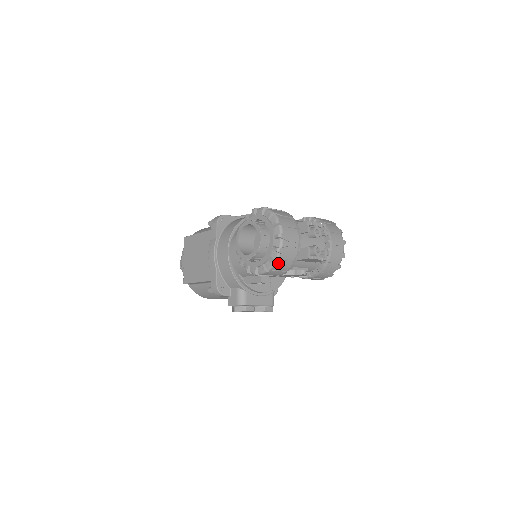
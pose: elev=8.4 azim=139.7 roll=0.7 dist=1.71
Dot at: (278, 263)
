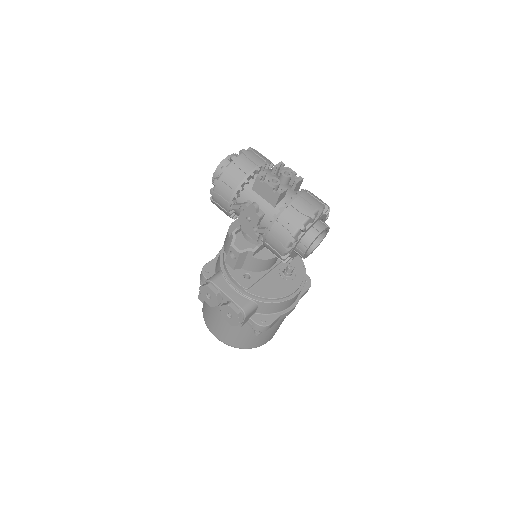
Dot at: (227, 170)
